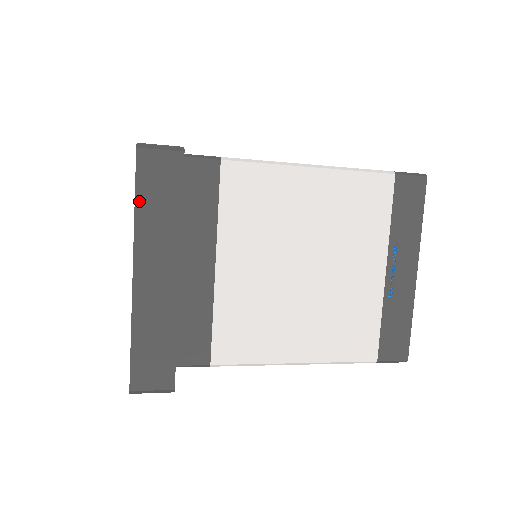
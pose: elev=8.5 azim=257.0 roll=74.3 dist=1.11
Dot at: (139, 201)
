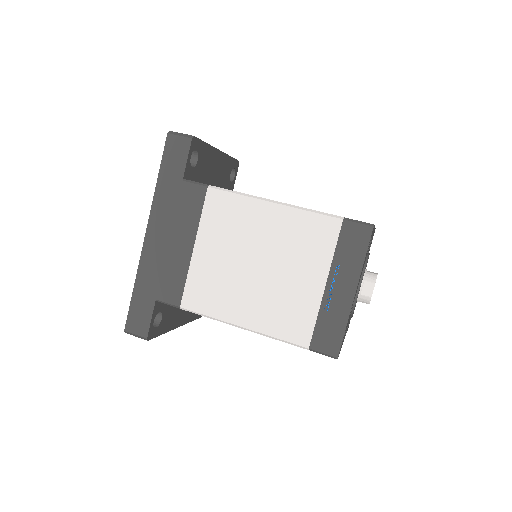
Dot at: occluded
